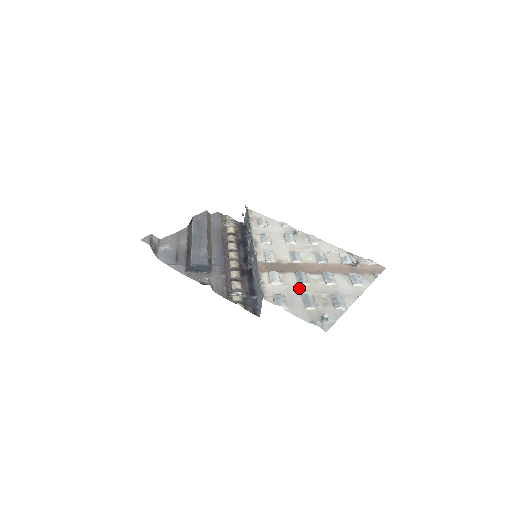
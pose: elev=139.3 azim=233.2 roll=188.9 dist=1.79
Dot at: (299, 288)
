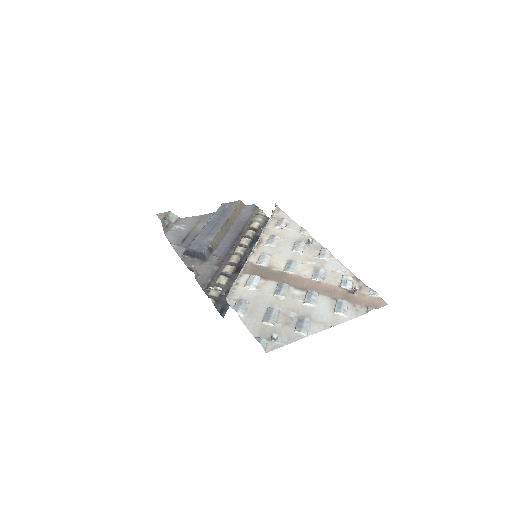
Dot at: (271, 299)
